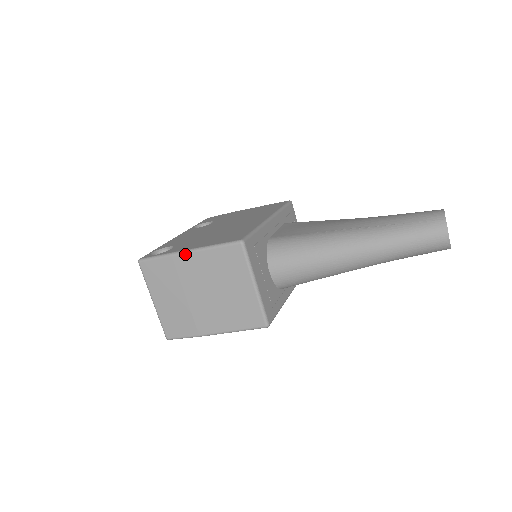
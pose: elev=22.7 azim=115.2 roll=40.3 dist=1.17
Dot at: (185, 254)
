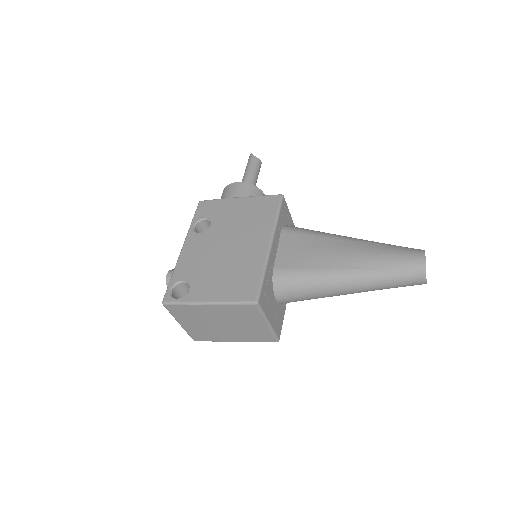
Dot at: (206, 305)
